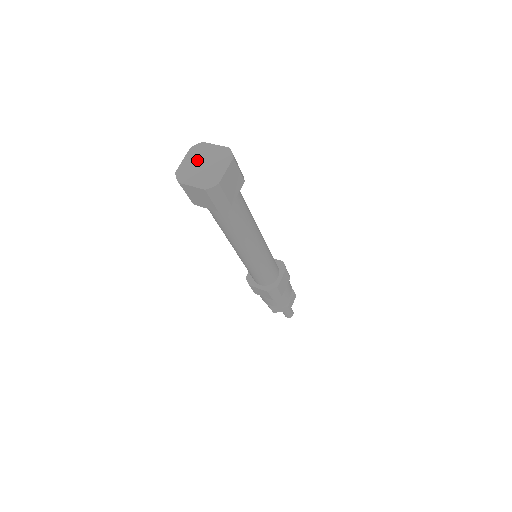
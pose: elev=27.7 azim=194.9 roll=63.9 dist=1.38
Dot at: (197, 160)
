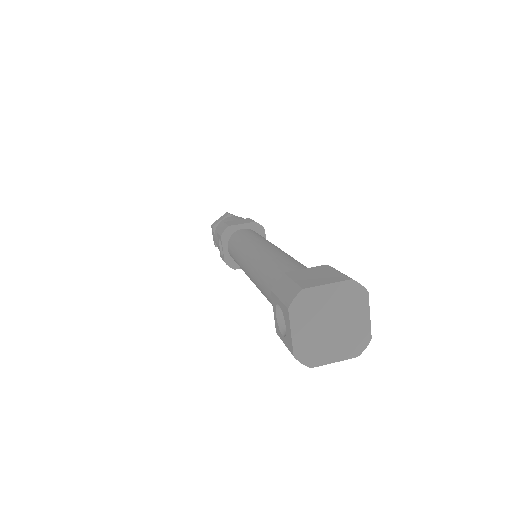
Dot at: (315, 323)
